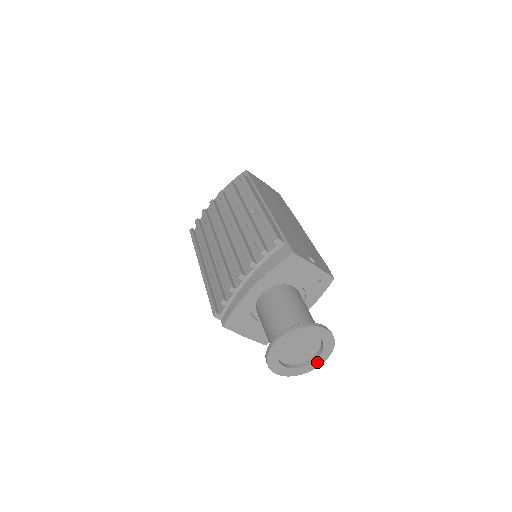
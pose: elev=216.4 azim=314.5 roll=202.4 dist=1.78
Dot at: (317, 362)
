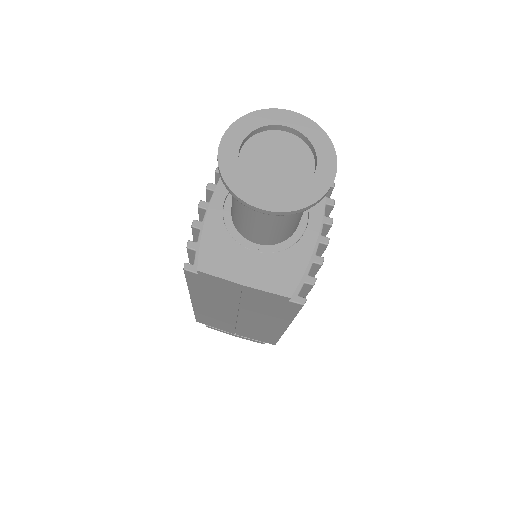
Dot at: (322, 176)
